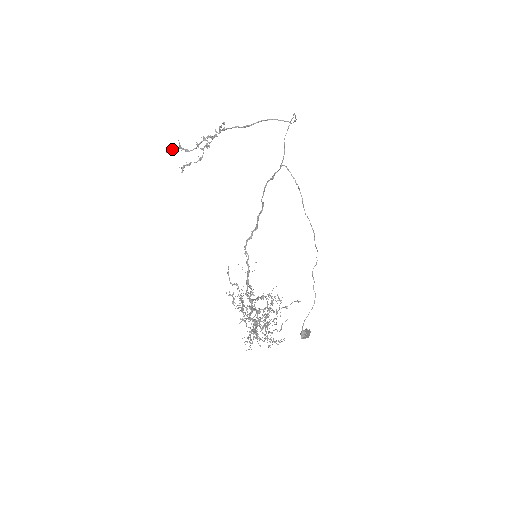
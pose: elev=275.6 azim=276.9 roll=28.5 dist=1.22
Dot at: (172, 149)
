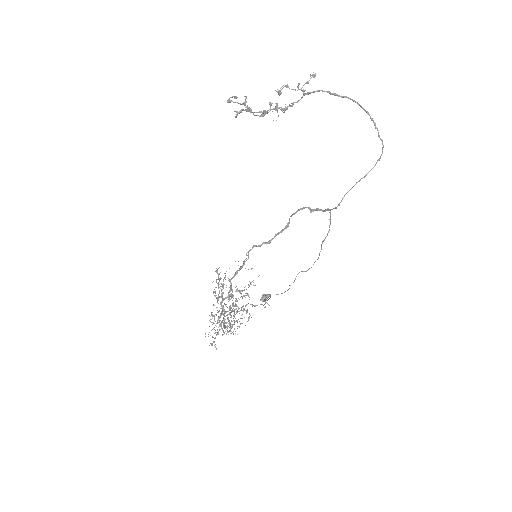
Dot at: (235, 102)
